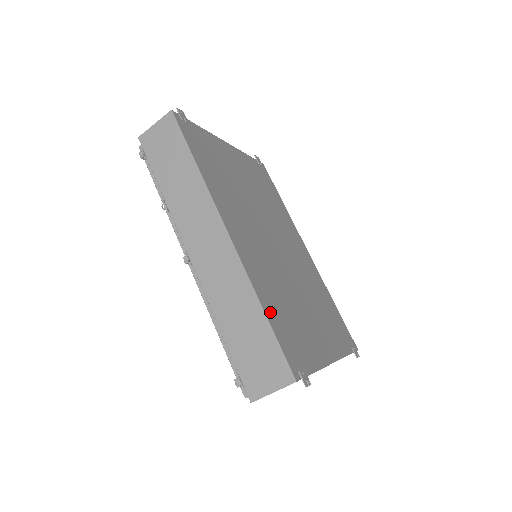
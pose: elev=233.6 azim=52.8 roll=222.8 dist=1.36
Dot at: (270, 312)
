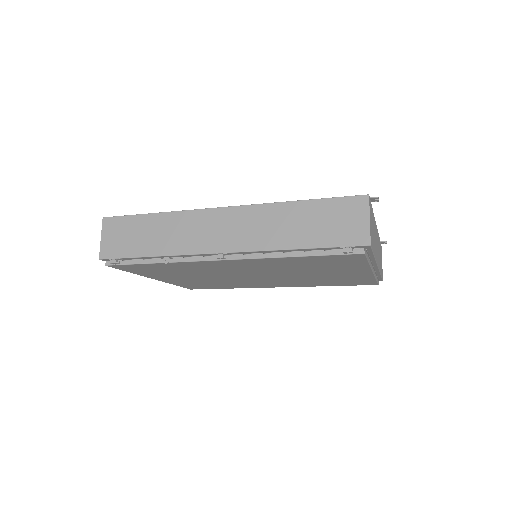
Dot at: occluded
